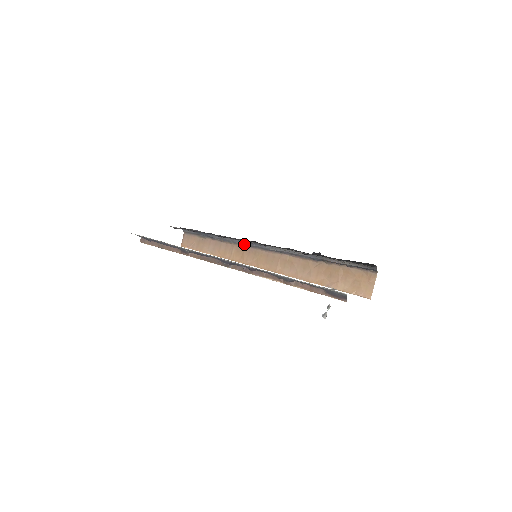
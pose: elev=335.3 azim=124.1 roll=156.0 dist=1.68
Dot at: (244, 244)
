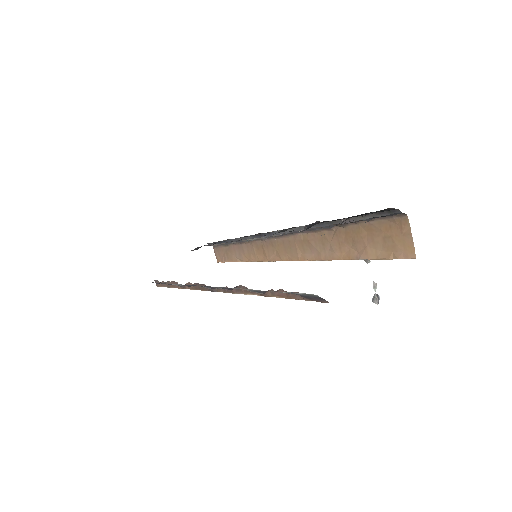
Dot at: (257, 238)
